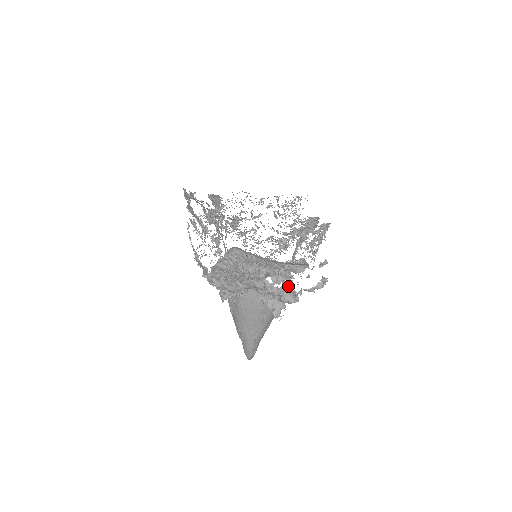
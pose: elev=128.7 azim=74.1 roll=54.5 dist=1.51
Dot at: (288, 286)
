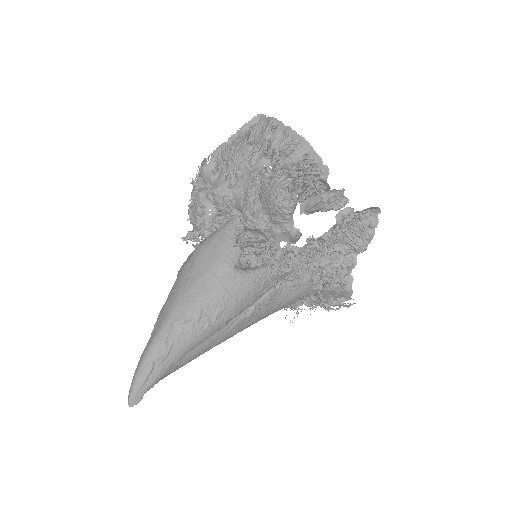
Dot at: occluded
